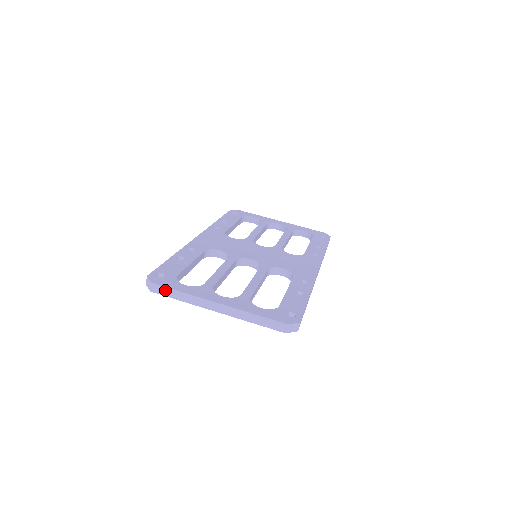
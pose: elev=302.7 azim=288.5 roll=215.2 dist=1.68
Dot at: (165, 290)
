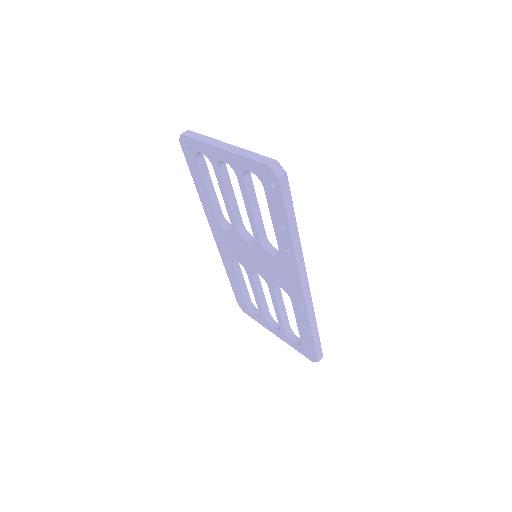
Dot at: (194, 134)
